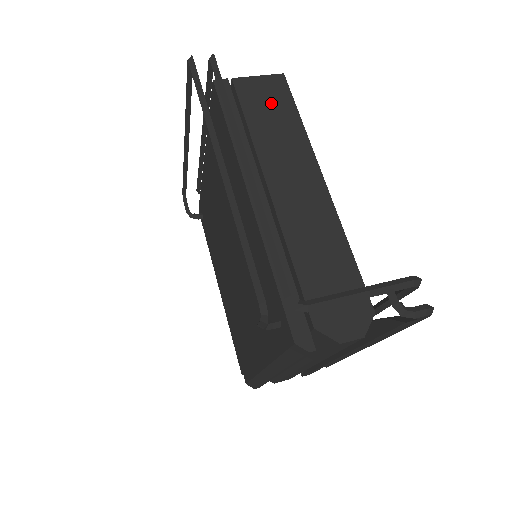
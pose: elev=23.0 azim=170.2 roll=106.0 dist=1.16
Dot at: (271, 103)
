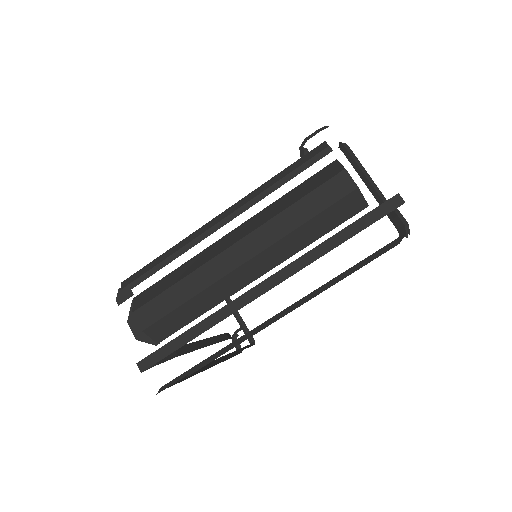
Dot at: occluded
